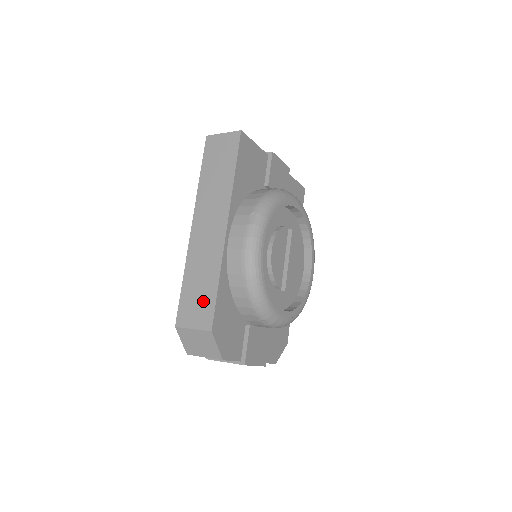
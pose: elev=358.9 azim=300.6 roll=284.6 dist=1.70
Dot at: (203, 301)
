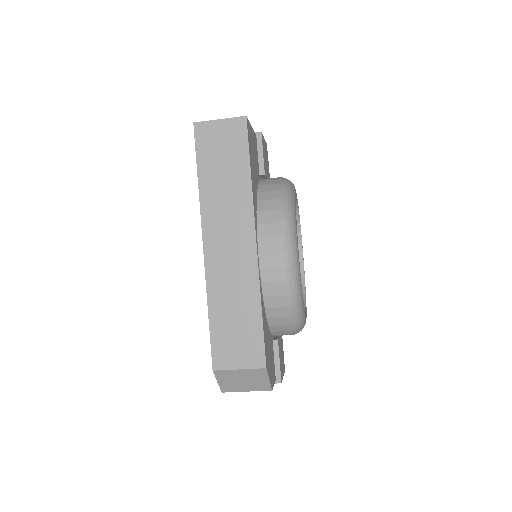
Dot at: (245, 335)
